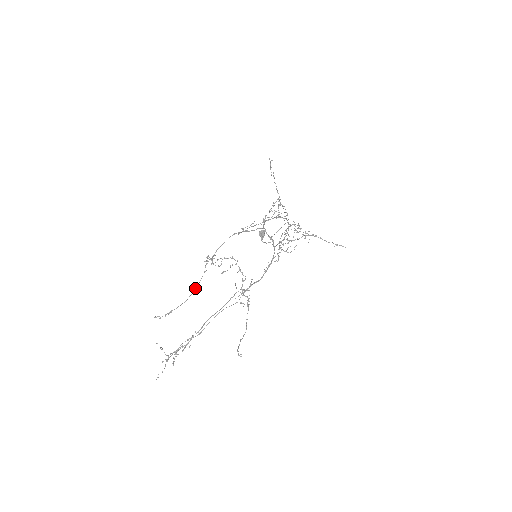
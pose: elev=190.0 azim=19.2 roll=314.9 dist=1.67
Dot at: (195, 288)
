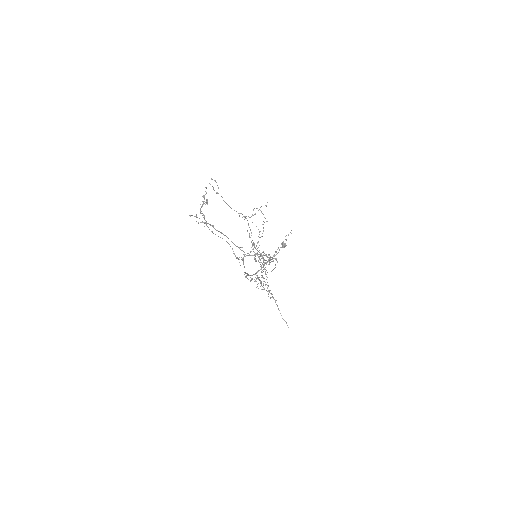
Dot at: occluded
